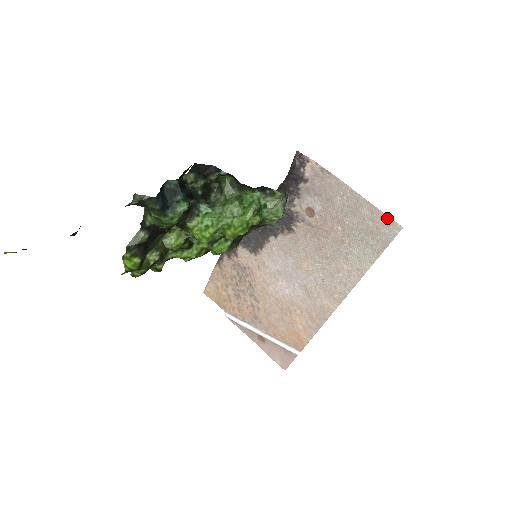
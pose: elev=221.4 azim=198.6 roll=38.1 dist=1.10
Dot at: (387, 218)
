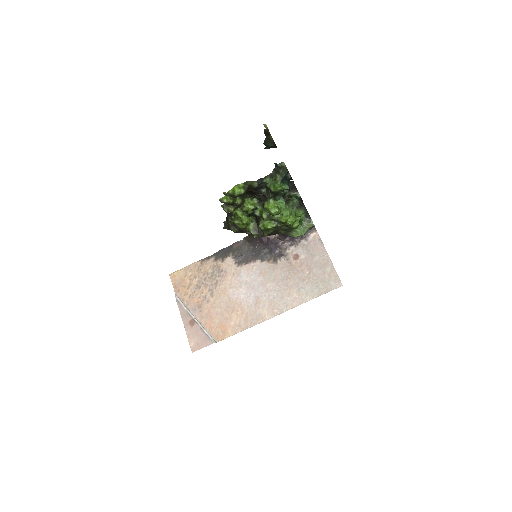
Dot at: (338, 277)
